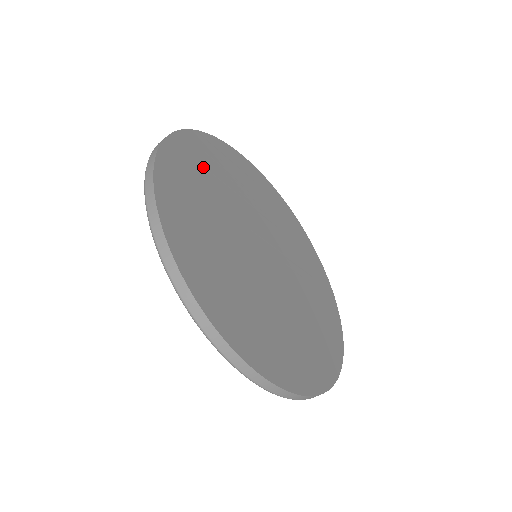
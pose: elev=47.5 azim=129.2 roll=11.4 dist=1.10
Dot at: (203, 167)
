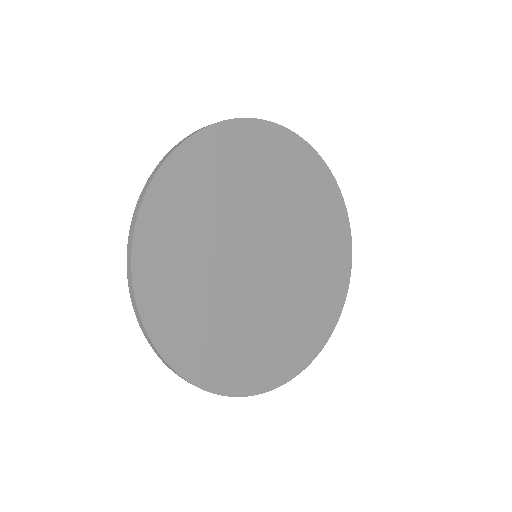
Dot at: (181, 222)
